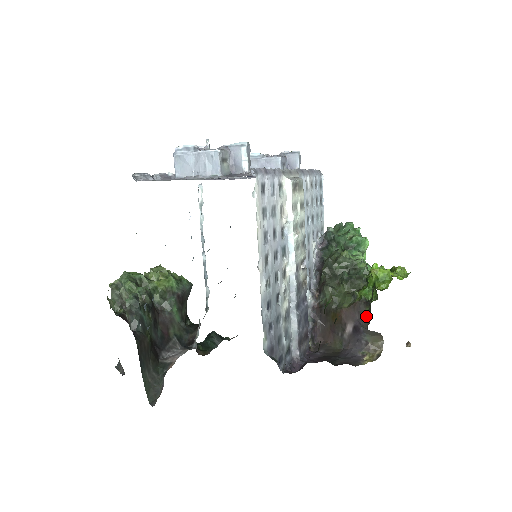
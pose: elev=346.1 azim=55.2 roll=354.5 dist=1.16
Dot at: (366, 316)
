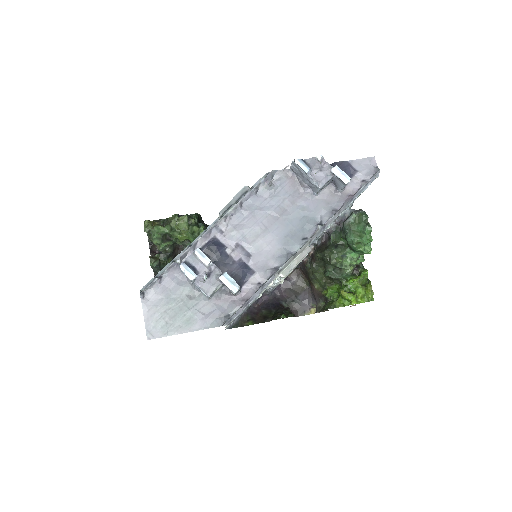
Dot at: (320, 306)
